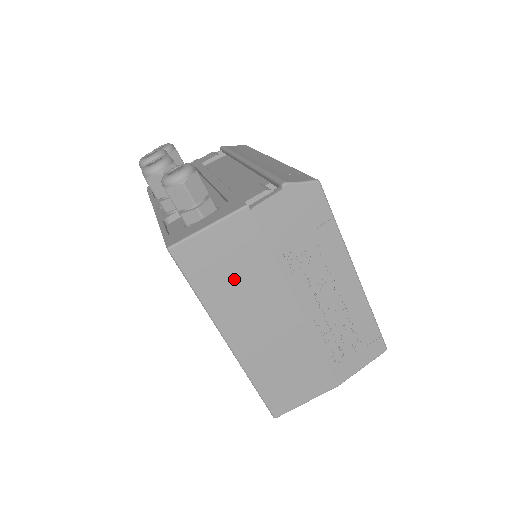
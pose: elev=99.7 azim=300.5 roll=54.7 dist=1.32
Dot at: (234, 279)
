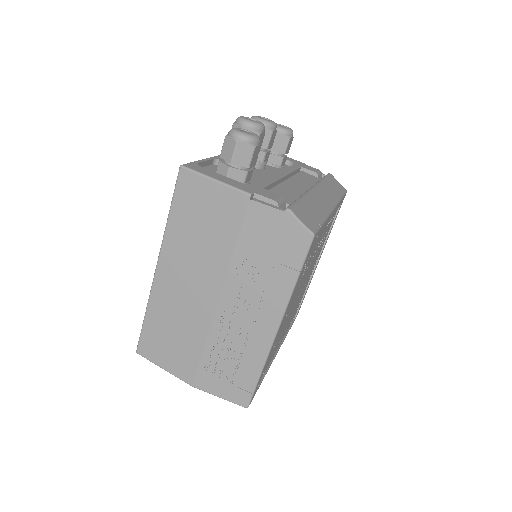
Dot at: (198, 232)
